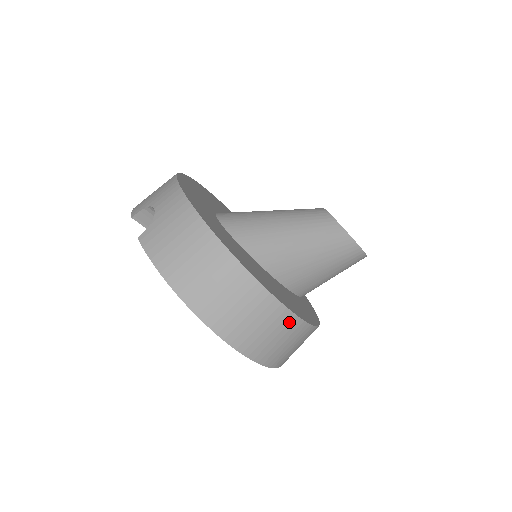
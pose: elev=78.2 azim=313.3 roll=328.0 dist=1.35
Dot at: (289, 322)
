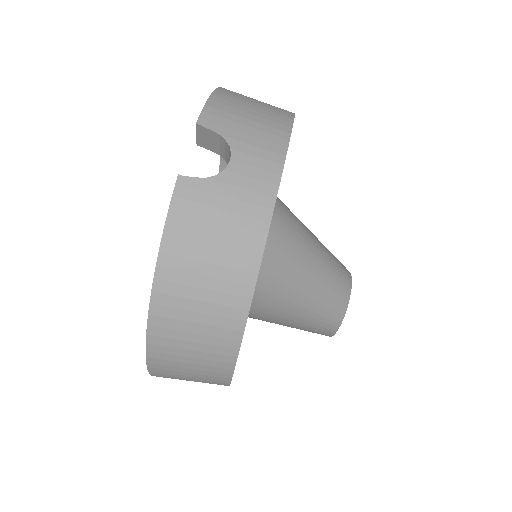
Dot at: (217, 383)
